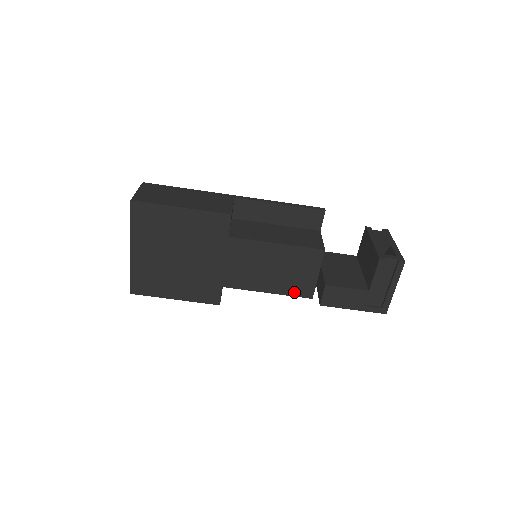
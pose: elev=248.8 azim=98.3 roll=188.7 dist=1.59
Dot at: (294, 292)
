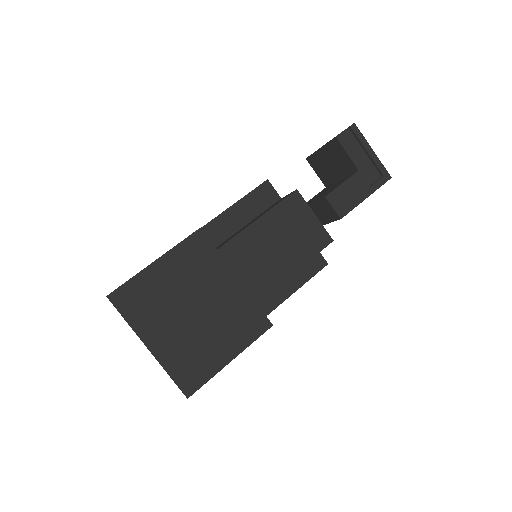
Dot at: (314, 249)
